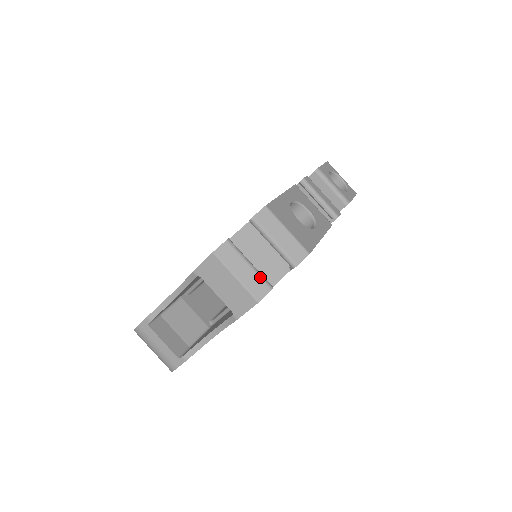
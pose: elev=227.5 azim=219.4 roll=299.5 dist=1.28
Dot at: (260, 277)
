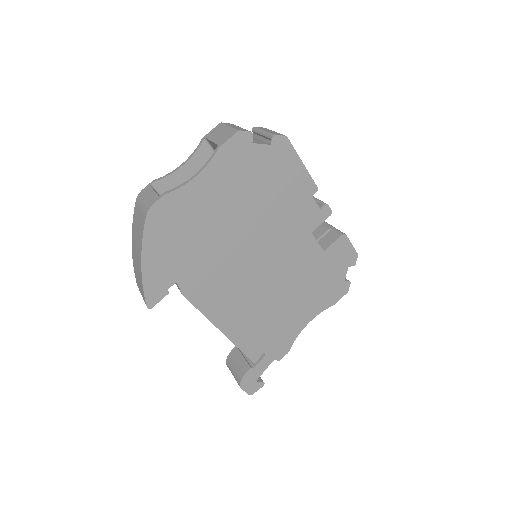
Dot at: occluded
